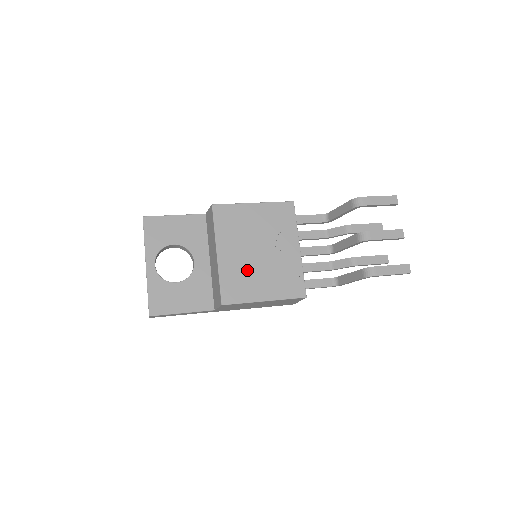
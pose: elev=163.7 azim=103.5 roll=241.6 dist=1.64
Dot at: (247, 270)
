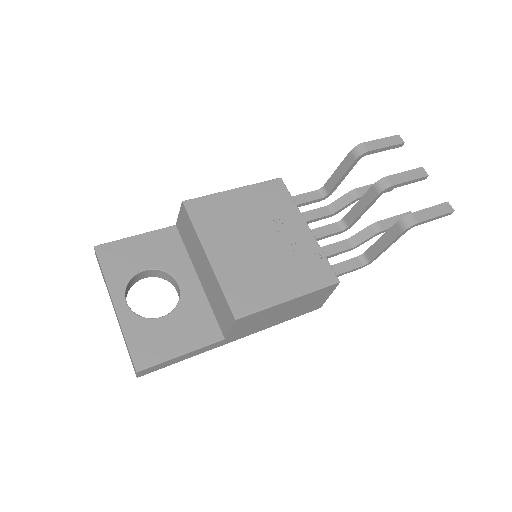
Dot at: (253, 267)
